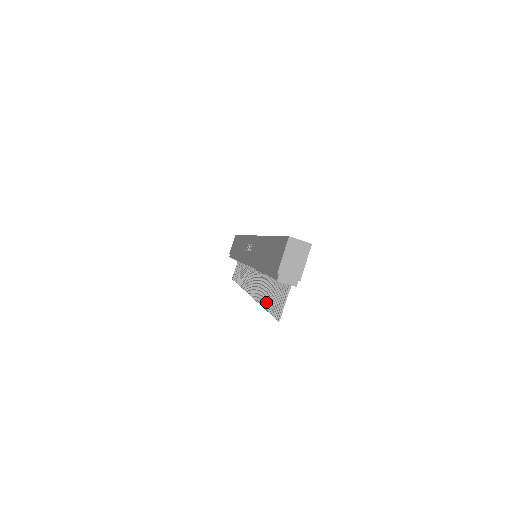
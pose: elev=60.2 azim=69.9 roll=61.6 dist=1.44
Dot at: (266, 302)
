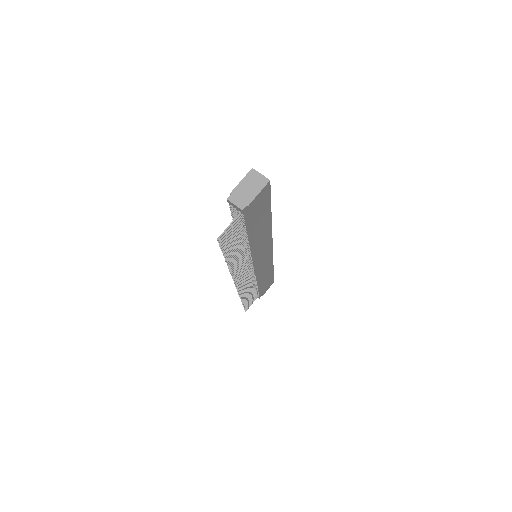
Dot at: (229, 256)
